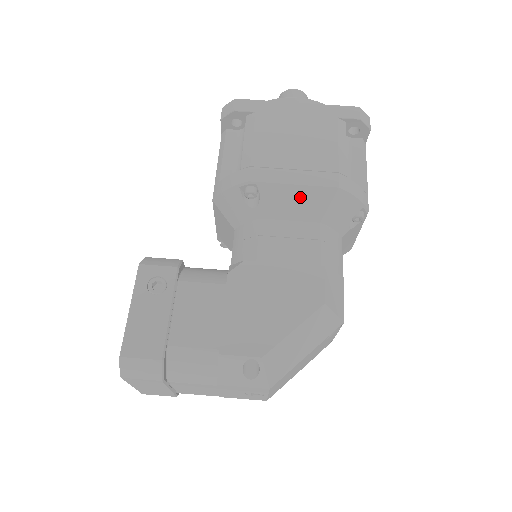
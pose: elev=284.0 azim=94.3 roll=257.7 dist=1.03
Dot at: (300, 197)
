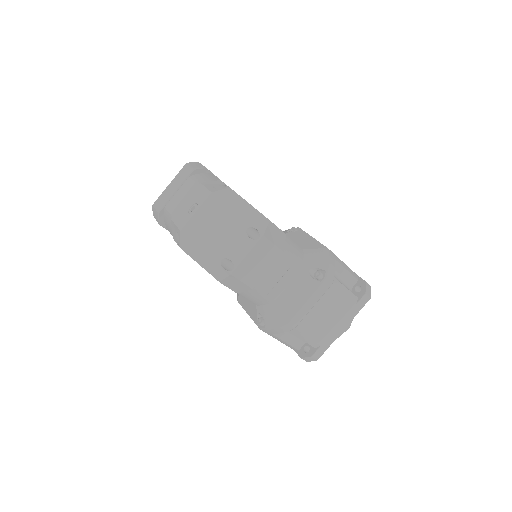
Dot at: (309, 240)
